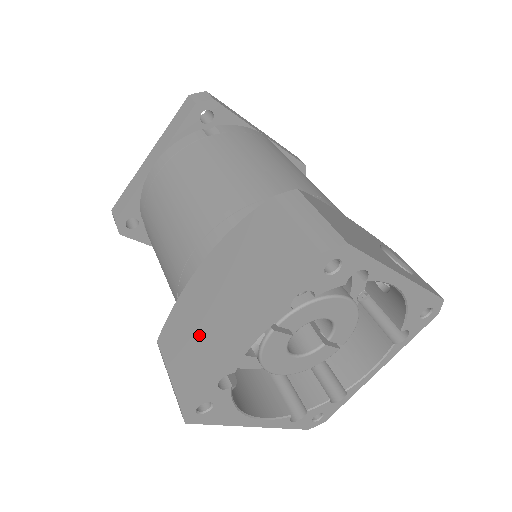
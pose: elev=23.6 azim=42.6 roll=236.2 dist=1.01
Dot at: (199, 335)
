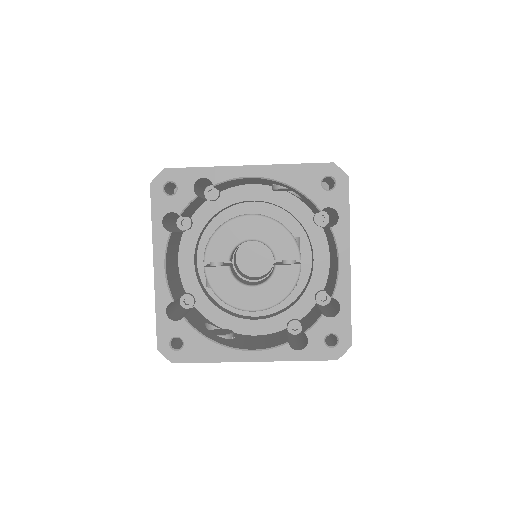
Dot at: occluded
